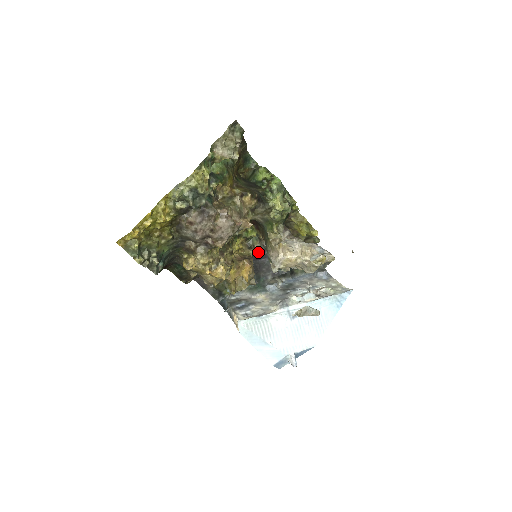
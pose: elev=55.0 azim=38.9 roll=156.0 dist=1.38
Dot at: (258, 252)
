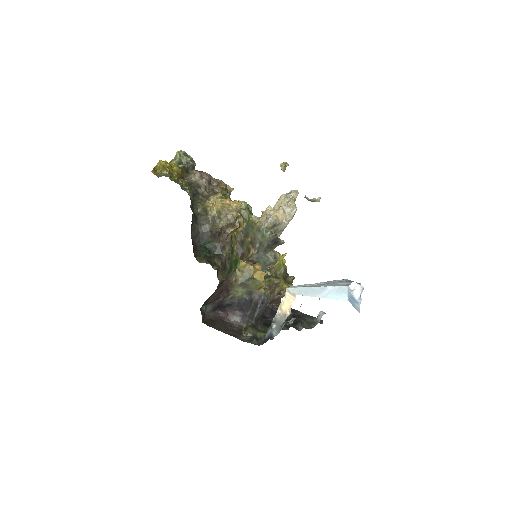
Dot at: occluded
